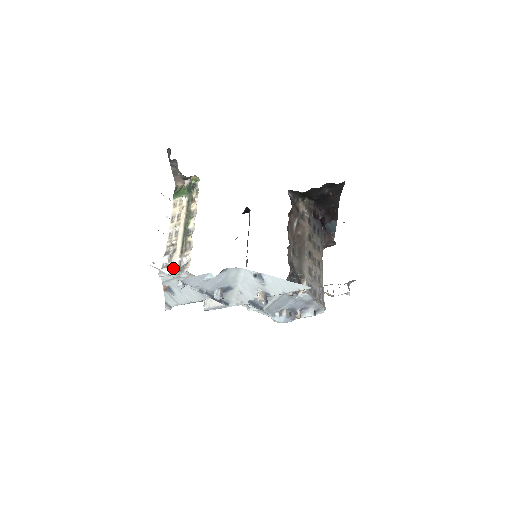
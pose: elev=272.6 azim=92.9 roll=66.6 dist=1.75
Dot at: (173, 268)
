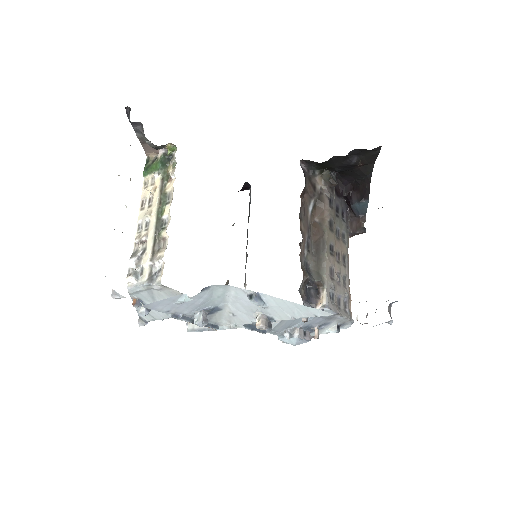
Dot at: (142, 276)
